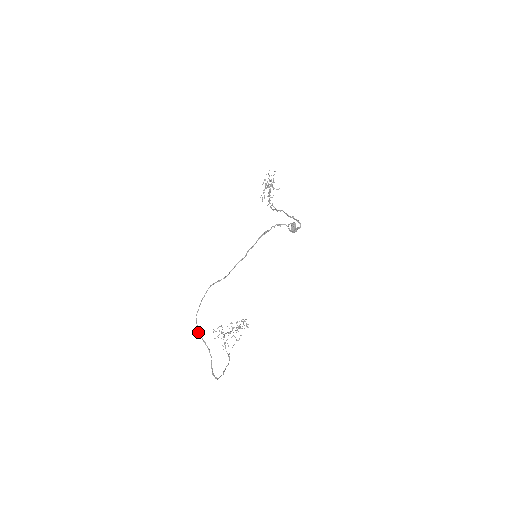
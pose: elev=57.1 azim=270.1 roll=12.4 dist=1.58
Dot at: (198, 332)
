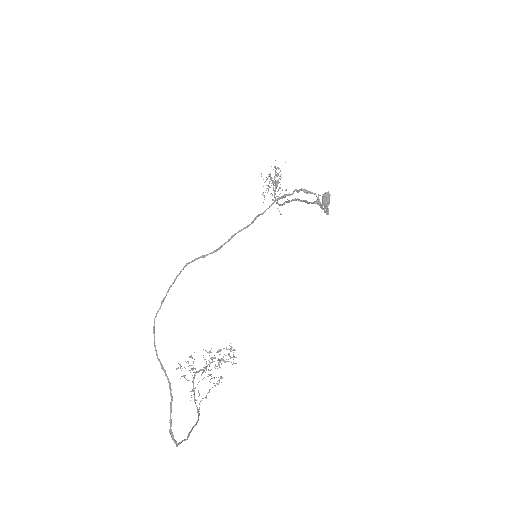
Dot at: occluded
